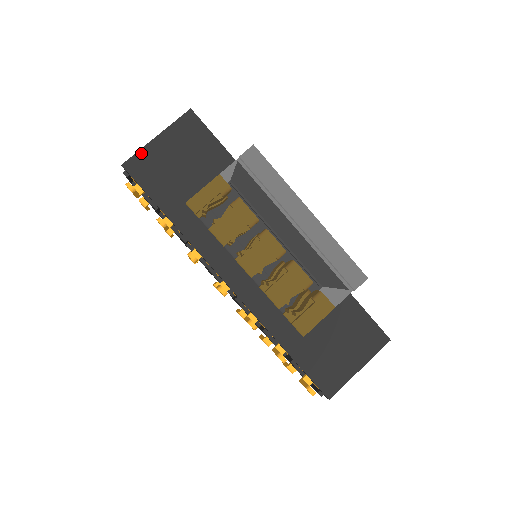
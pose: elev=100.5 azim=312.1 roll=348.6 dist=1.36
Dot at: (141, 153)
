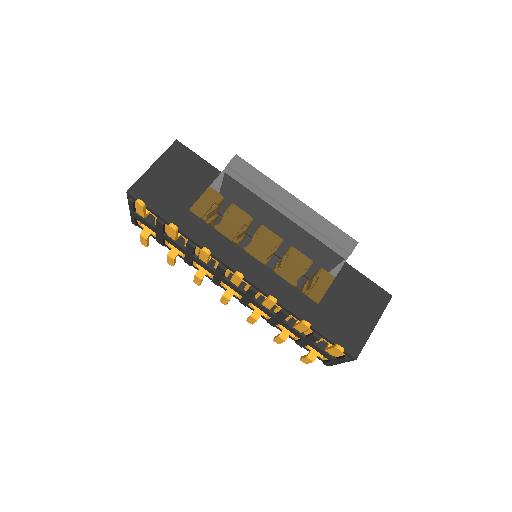
Dot at: (142, 180)
